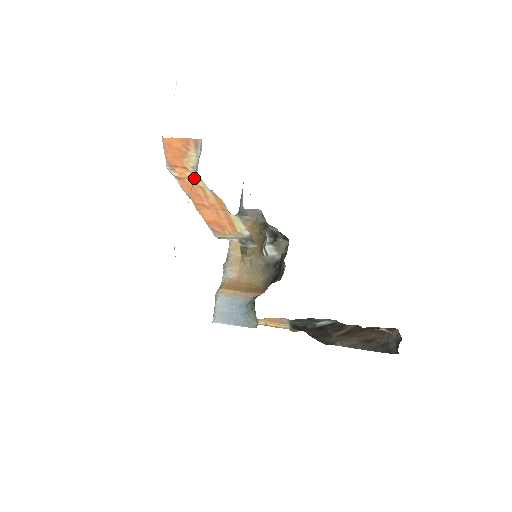
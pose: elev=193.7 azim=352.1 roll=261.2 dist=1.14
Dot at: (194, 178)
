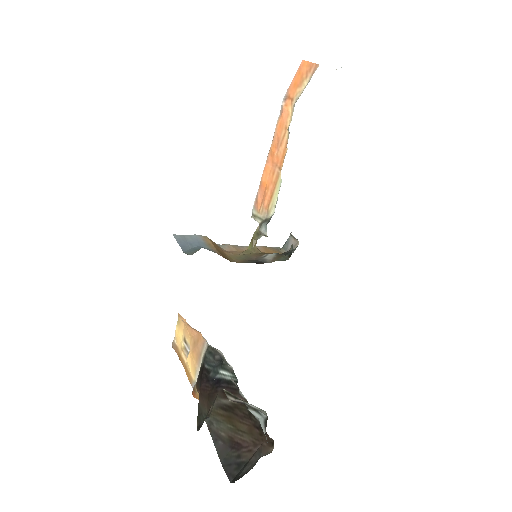
Dot at: (289, 115)
